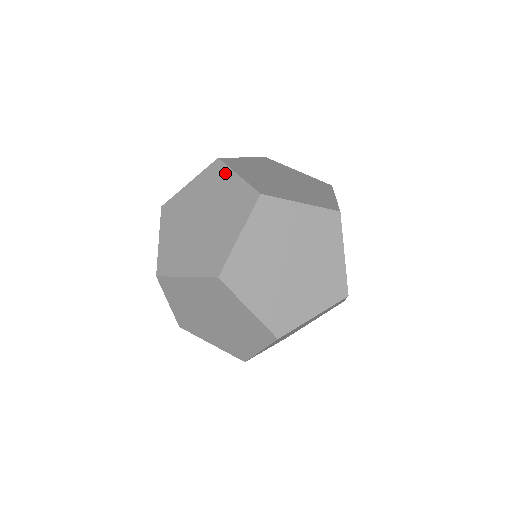
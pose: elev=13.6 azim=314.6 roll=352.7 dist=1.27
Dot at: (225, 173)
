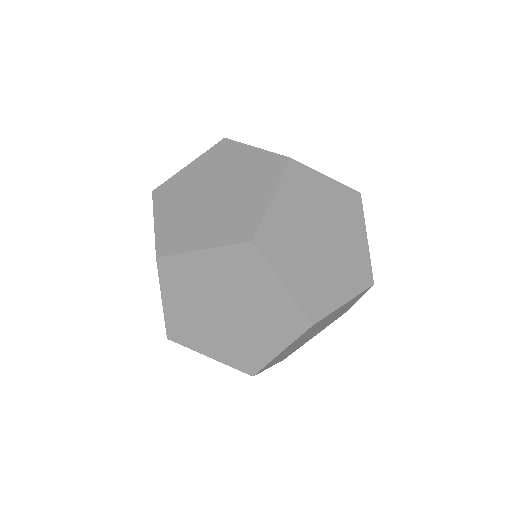
Dot at: occluded
